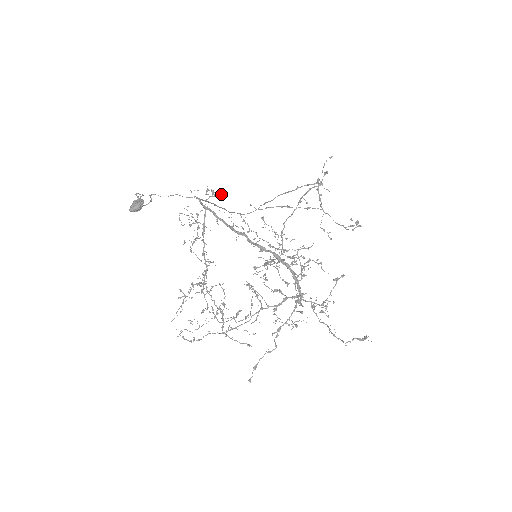
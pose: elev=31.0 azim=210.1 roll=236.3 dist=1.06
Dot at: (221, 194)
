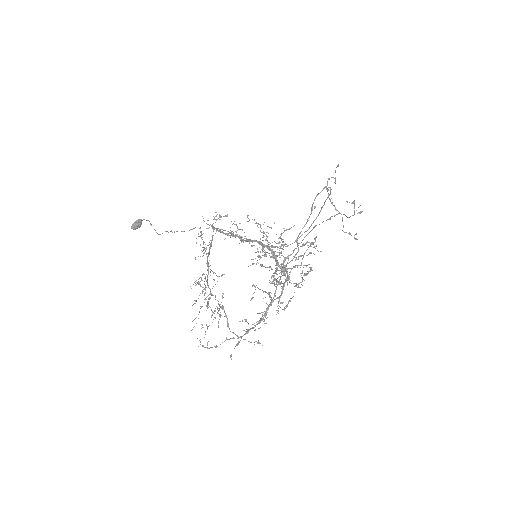
Dot at: (227, 216)
